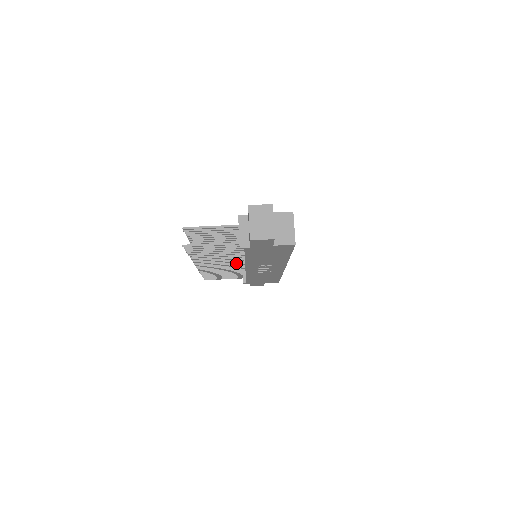
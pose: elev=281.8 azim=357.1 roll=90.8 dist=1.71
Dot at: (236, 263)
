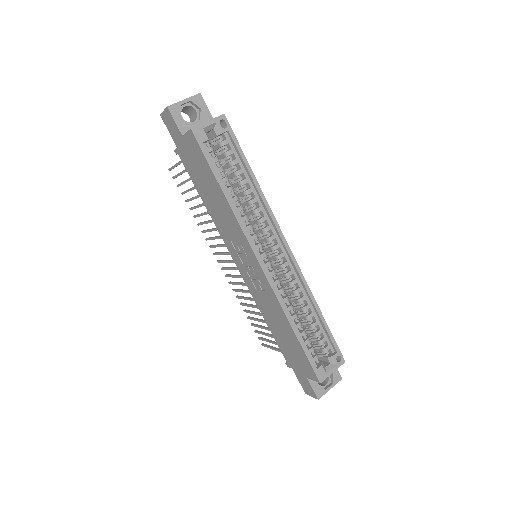
Dot at: occluded
